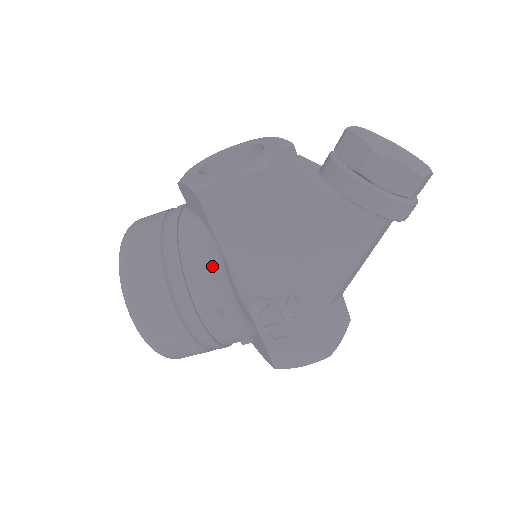
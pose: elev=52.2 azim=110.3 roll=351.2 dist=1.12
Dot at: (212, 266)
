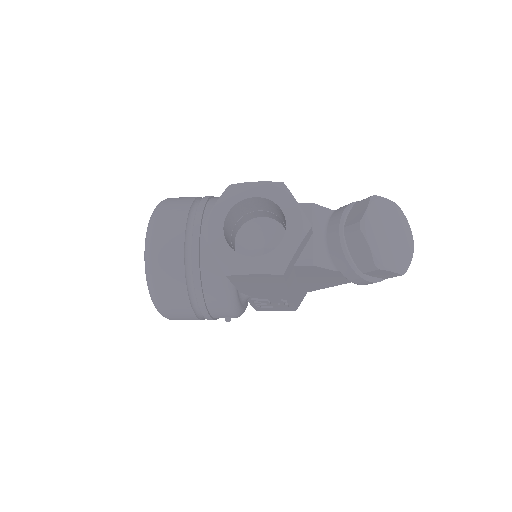
Dot at: (228, 301)
